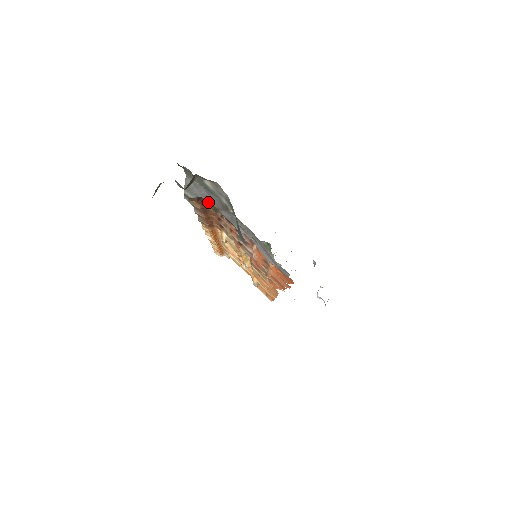
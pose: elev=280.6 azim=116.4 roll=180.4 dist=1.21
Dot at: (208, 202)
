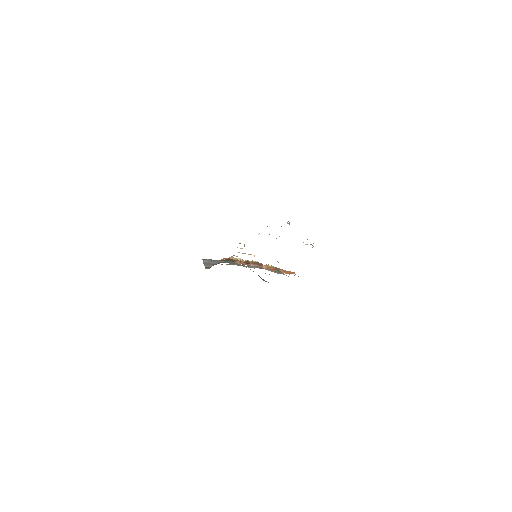
Dot at: occluded
